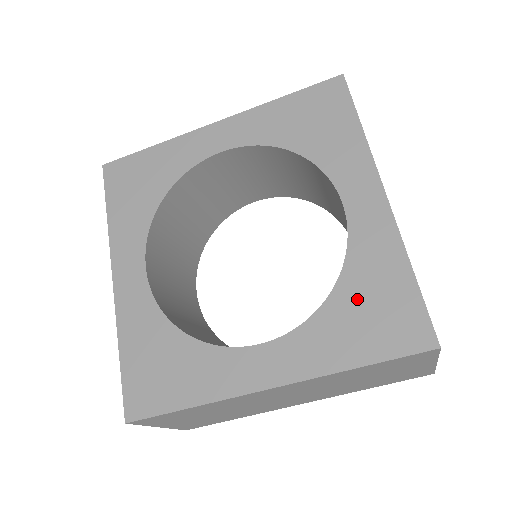
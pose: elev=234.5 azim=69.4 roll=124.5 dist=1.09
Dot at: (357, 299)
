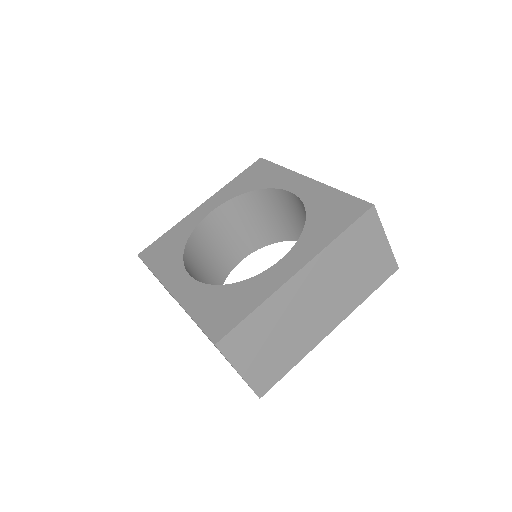
Dot at: (321, 214)
